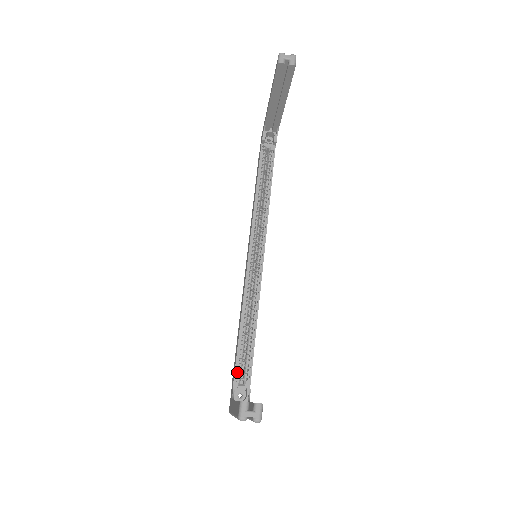
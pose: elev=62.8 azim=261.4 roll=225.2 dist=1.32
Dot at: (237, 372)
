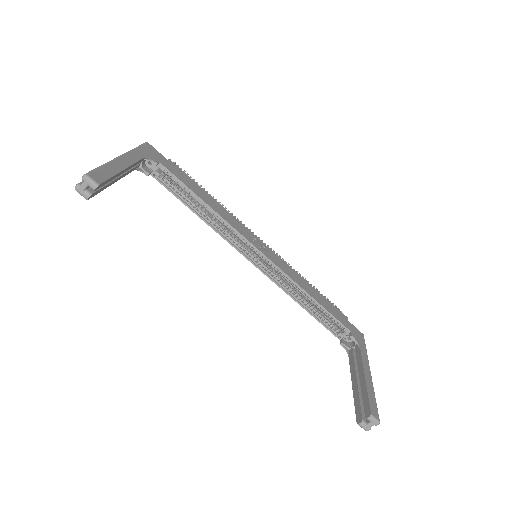
Dot at: (332, 330)
